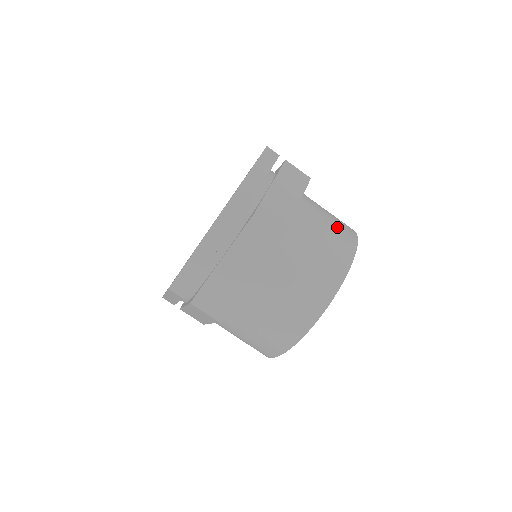
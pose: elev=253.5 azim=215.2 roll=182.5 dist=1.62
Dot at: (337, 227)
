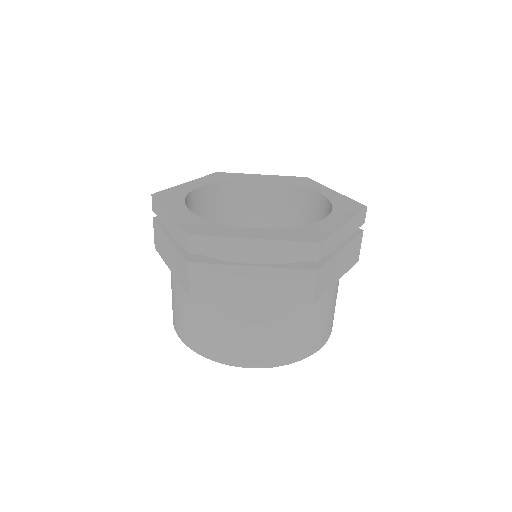
Dot at: (333, 315)
